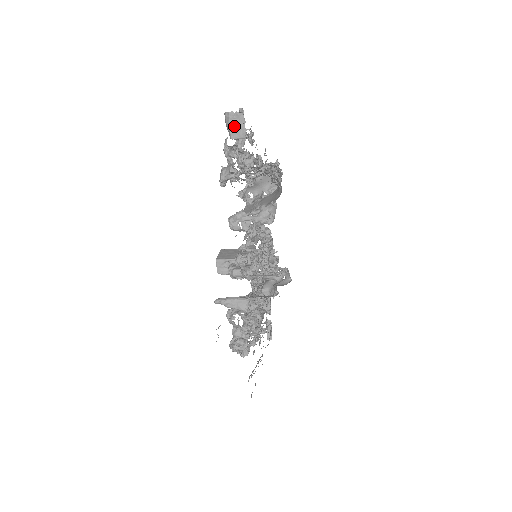
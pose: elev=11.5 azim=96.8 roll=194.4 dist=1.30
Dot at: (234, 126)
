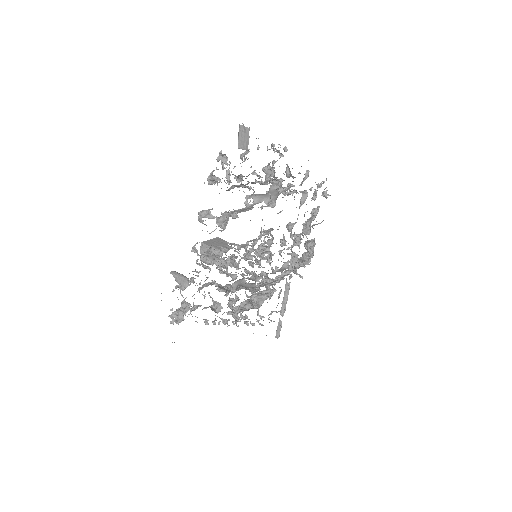
Dot at: (242, 138)
